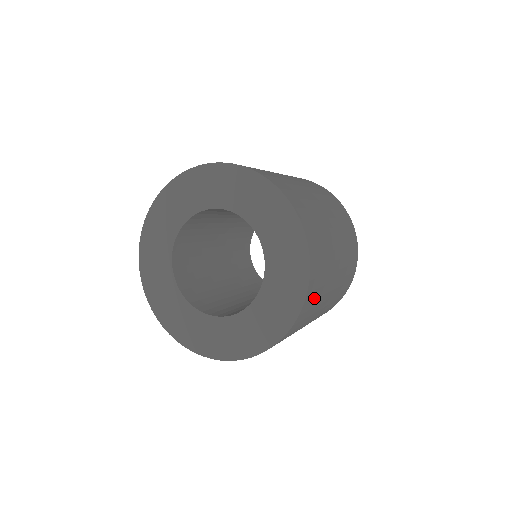
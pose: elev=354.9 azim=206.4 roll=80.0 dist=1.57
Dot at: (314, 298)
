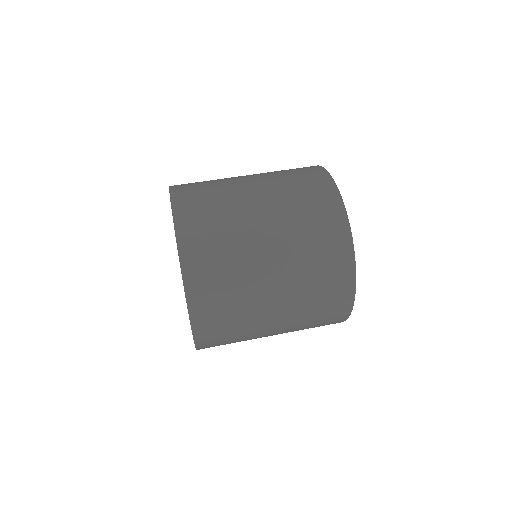
Dot at: (214, 291)
